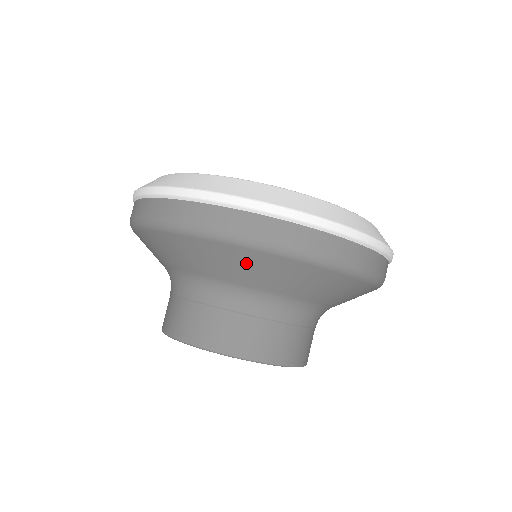
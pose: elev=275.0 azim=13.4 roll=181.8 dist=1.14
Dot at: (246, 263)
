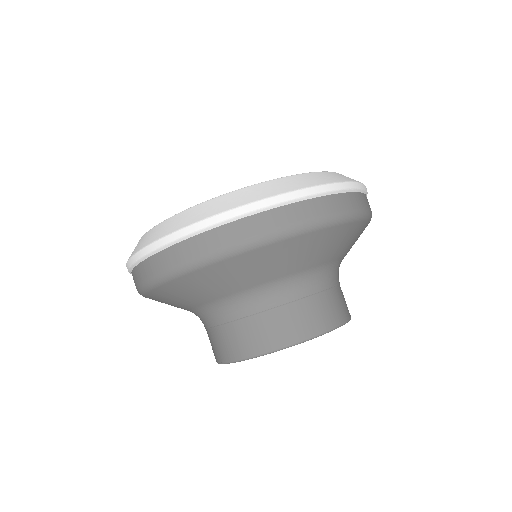
Dot at: (249, 266)
